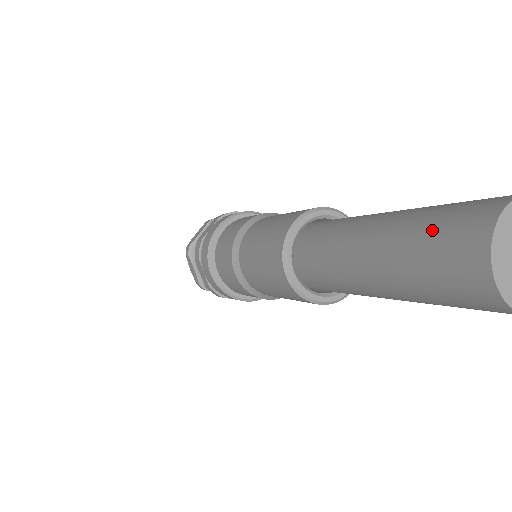
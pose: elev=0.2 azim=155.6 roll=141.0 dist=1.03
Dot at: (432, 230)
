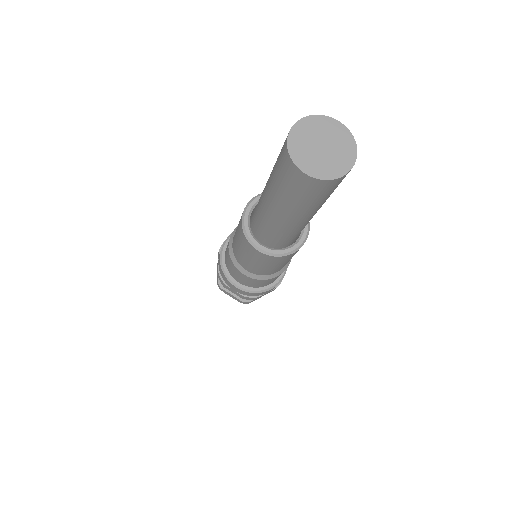
Dot at: (278, 172)
